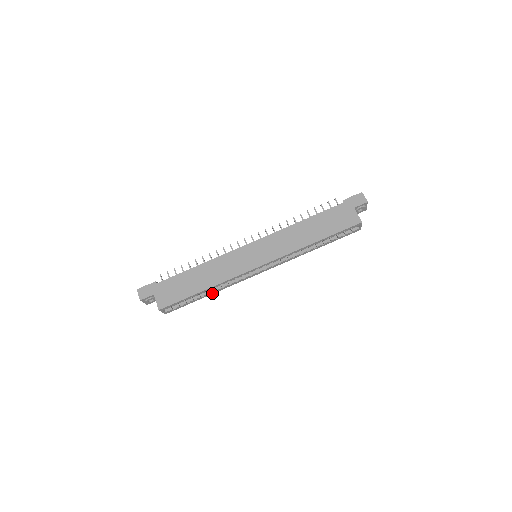
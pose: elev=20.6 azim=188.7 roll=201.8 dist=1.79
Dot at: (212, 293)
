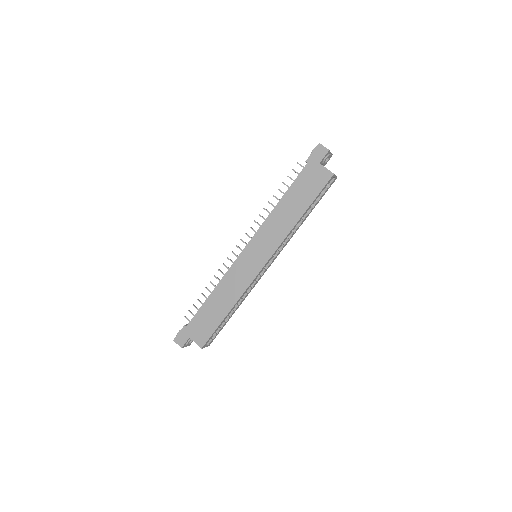
Dot at: (237, 308)
